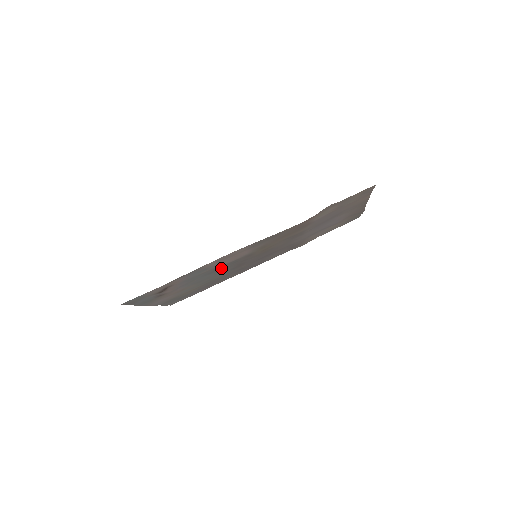
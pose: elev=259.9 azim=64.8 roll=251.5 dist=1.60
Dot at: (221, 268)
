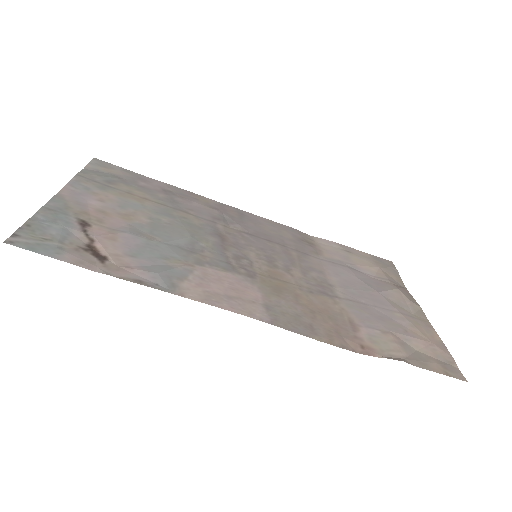
Dot at: (202, 252)
